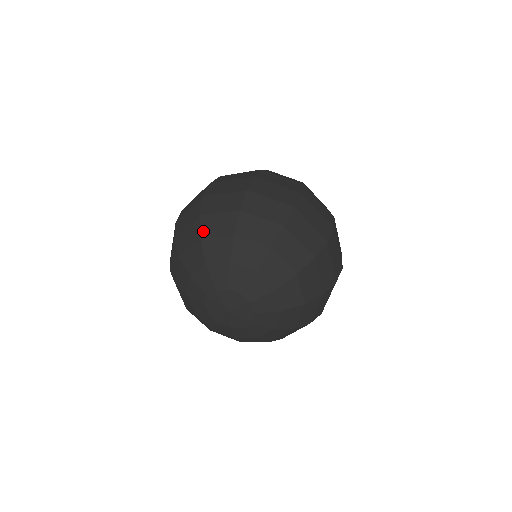
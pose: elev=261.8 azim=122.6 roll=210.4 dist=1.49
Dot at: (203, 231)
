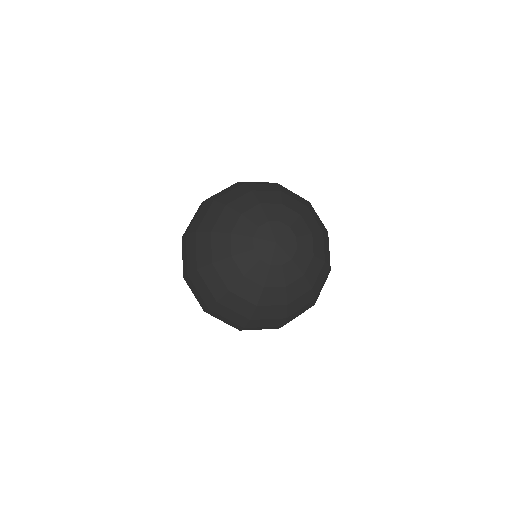
Dot at: (252, 188)
